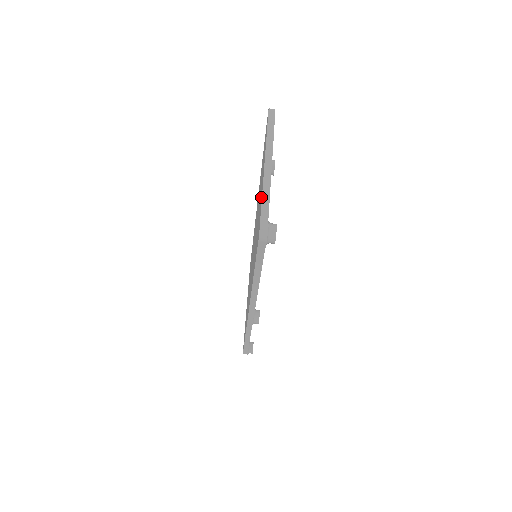
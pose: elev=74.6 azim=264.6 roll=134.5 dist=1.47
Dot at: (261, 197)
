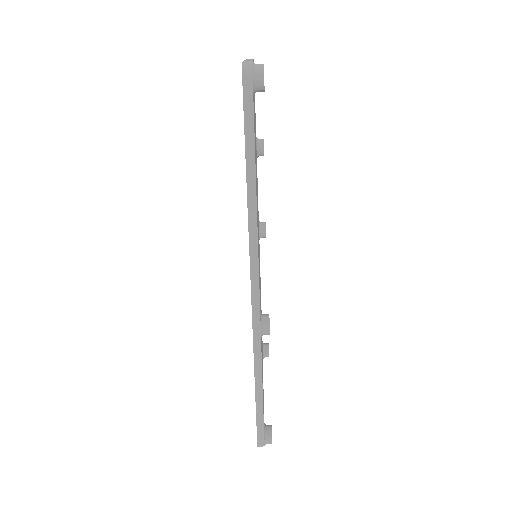
Dot at: occluded
